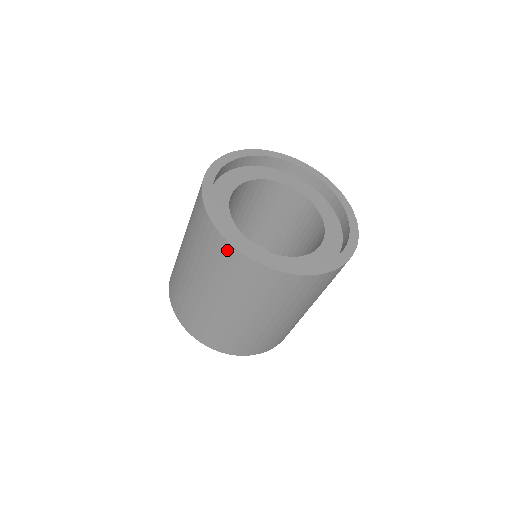
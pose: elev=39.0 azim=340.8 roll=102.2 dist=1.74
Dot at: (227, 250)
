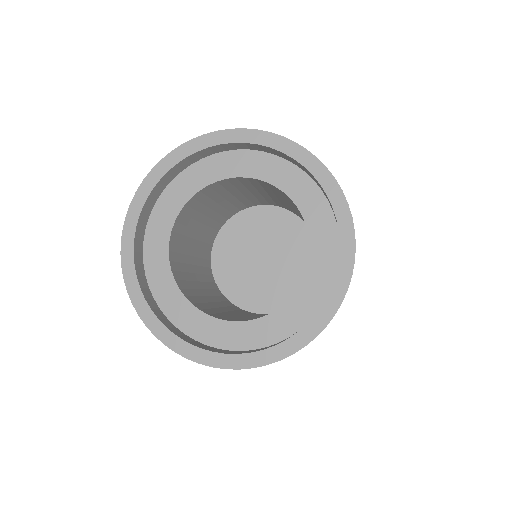
Dot at: occluded
